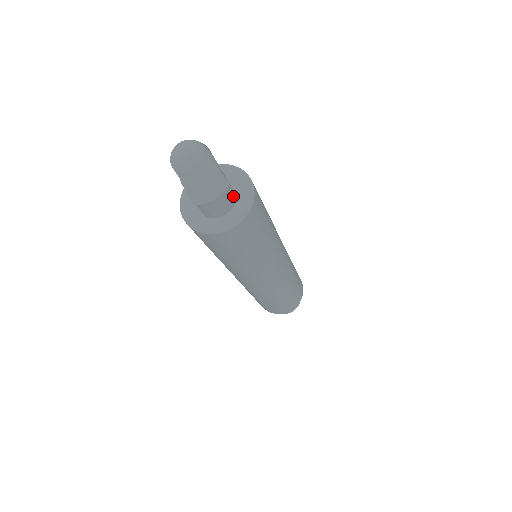
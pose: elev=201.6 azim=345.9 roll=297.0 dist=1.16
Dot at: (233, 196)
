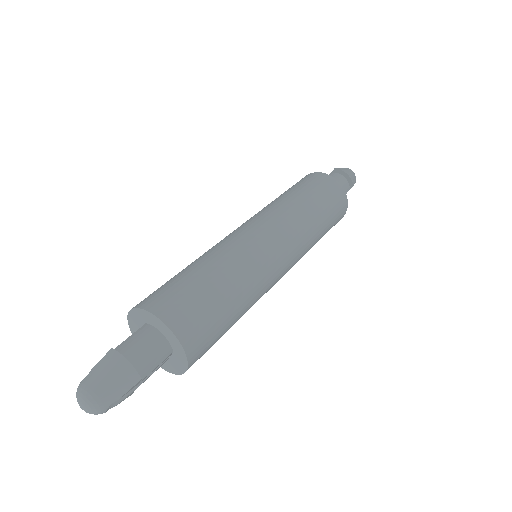
Dot at: (157, 367)
